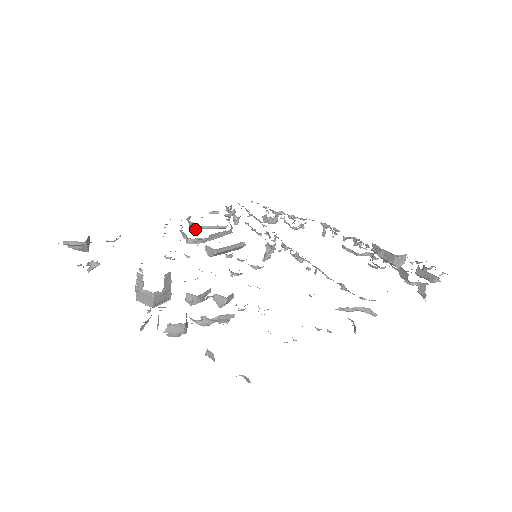
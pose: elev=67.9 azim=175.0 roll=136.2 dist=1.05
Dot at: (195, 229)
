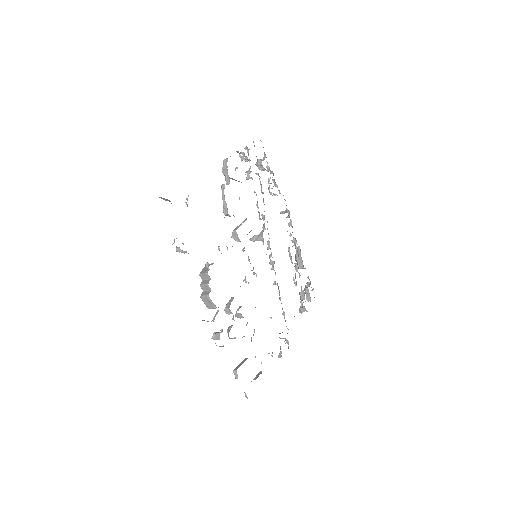
Dot at: occluded
